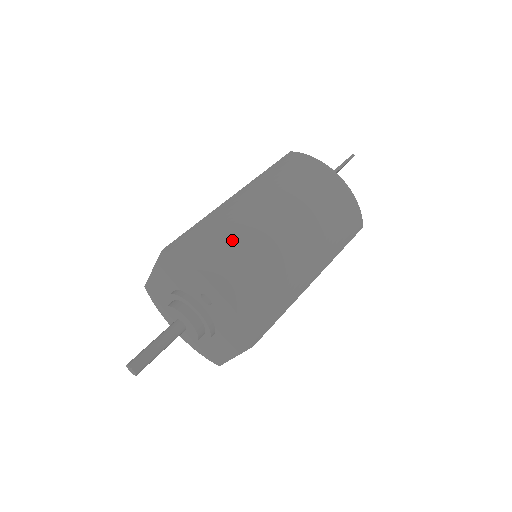
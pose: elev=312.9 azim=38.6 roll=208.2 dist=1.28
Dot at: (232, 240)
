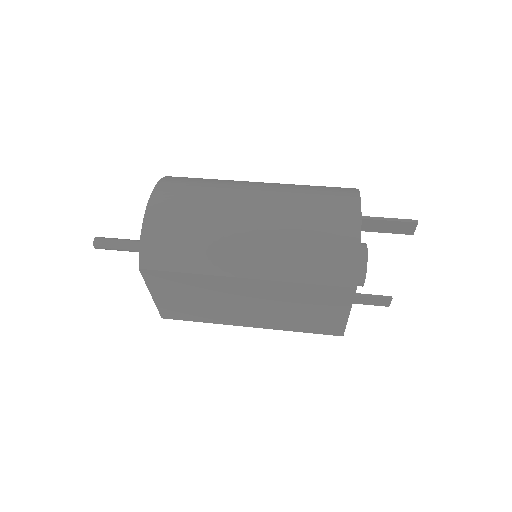
Dot at: (201, 188)
